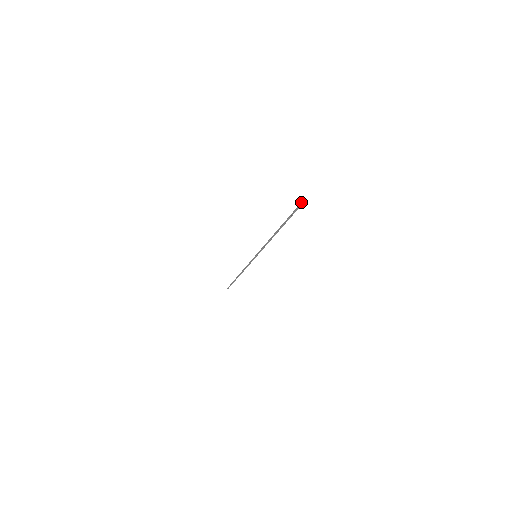
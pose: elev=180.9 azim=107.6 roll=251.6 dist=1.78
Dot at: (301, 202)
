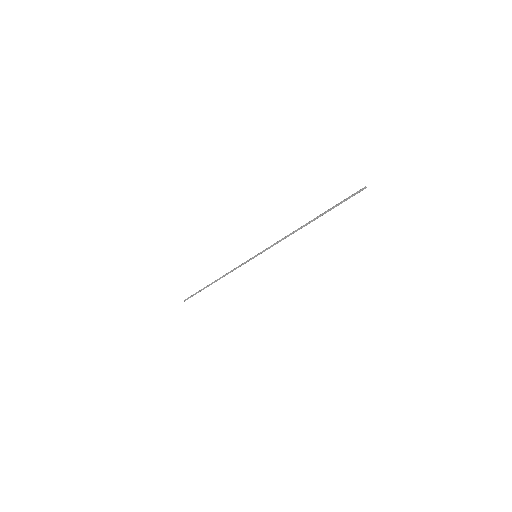
Dot at: (362, 189)
